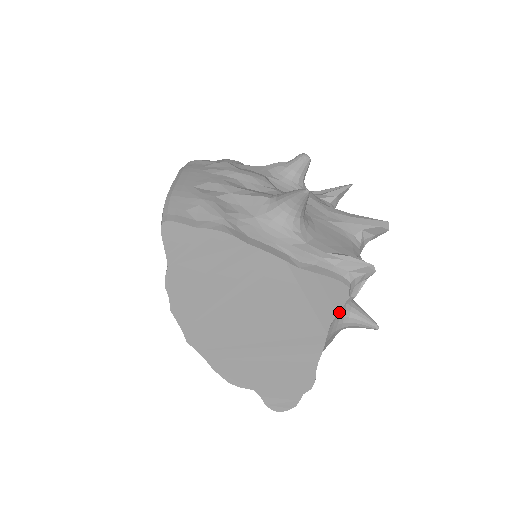
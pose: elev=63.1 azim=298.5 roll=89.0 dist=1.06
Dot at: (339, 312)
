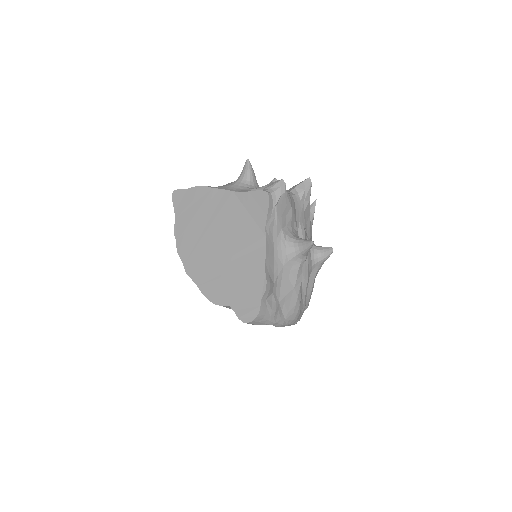
Dot at: (283, 235)
